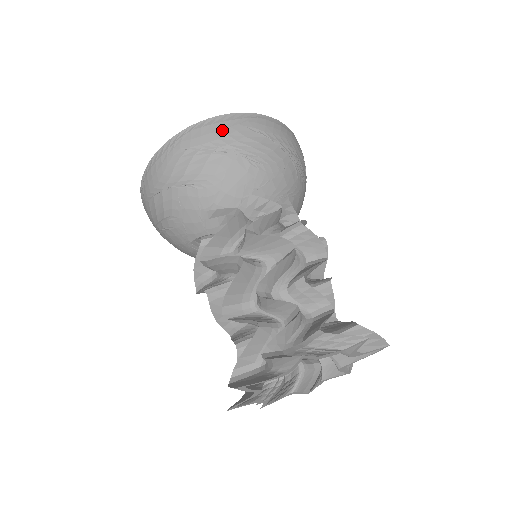
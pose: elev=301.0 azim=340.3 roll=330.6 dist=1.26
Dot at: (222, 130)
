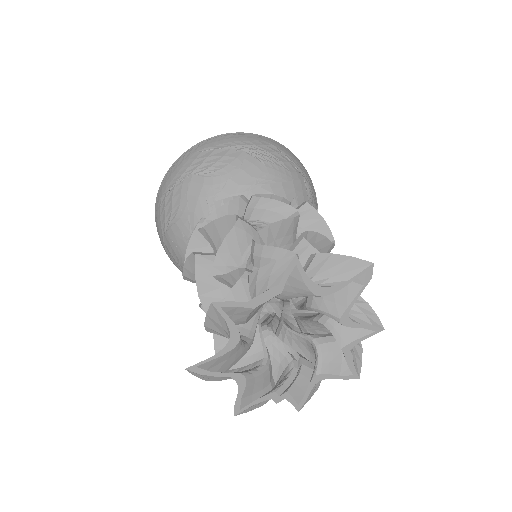
Dot at: (178, 167)
